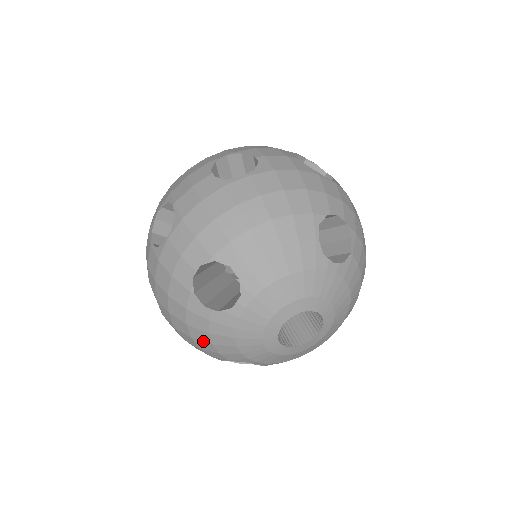
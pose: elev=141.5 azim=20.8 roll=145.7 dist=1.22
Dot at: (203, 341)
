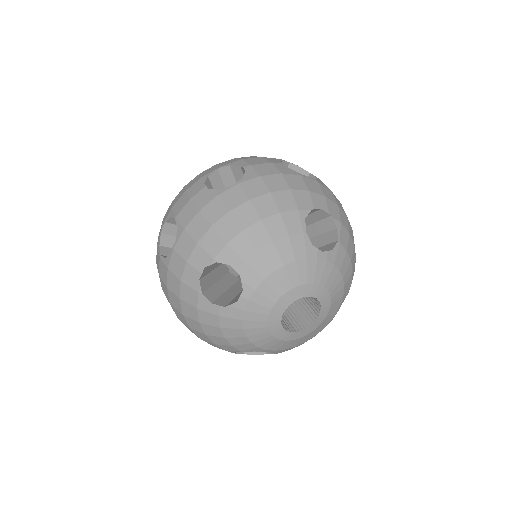
Dot at: (216, 336)
